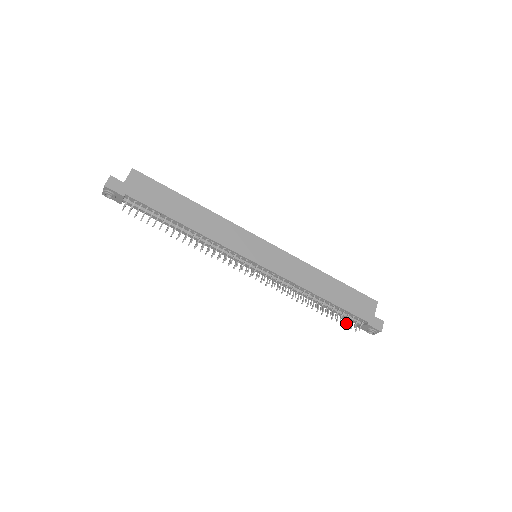
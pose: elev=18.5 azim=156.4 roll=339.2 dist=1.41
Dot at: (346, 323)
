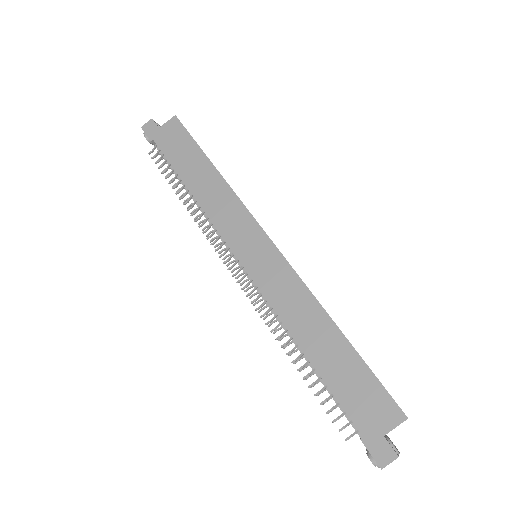
Dot at: occluded
